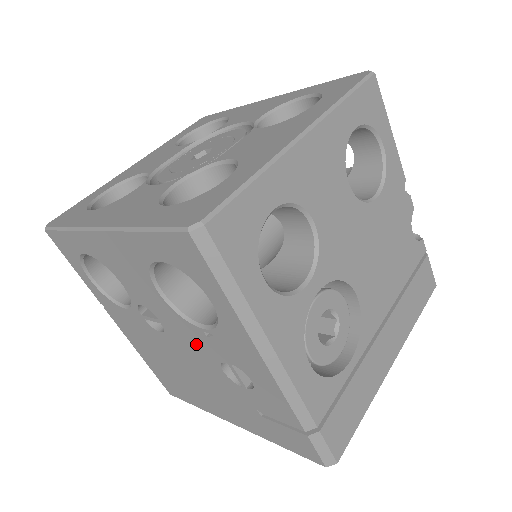
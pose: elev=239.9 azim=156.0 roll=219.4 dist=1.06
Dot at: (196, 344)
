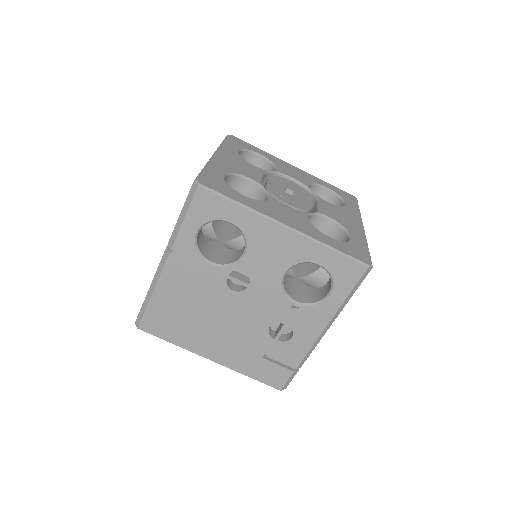
Dot at: (268, 308)
